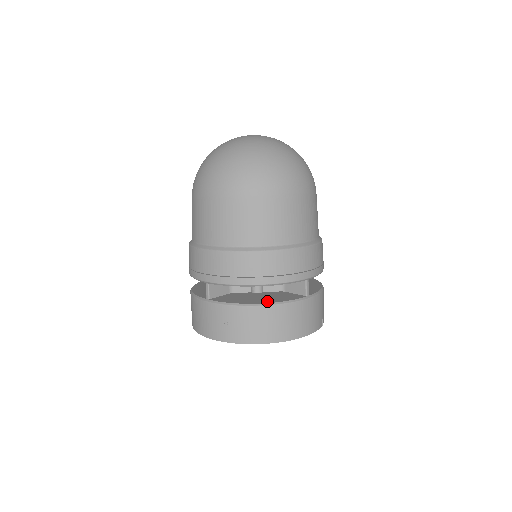
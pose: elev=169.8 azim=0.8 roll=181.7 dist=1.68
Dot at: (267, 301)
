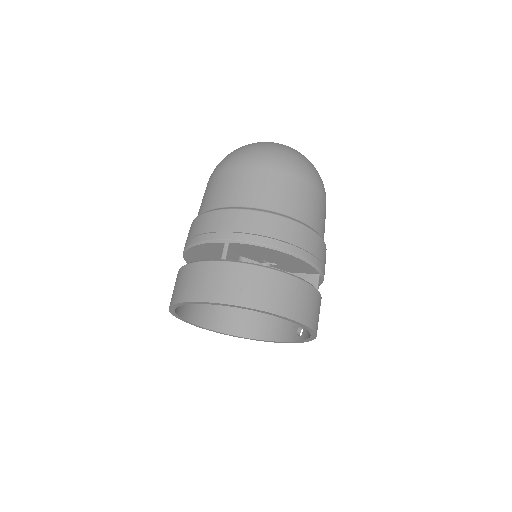
Dot at: occluded
